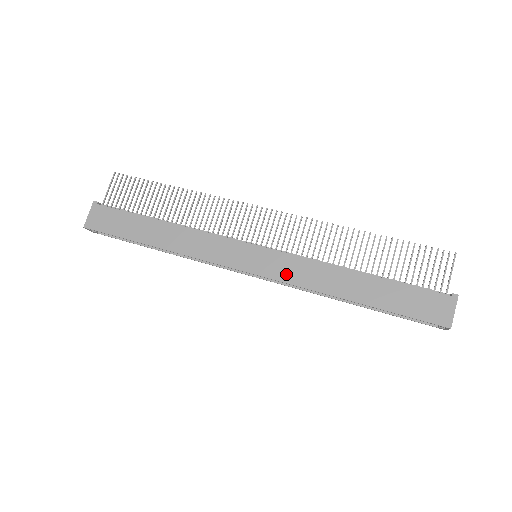
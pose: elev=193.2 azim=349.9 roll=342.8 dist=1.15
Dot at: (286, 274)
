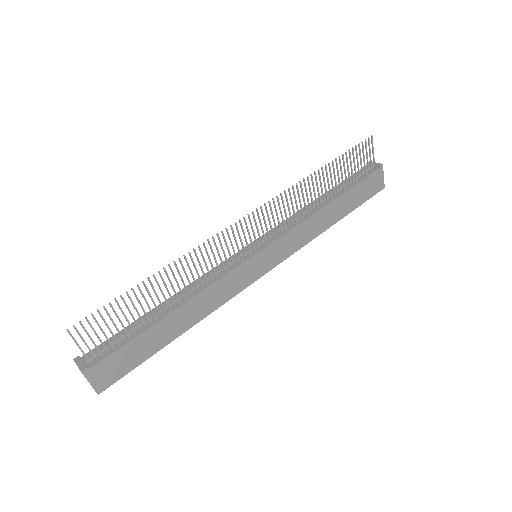
Dot at: (290, 249)
